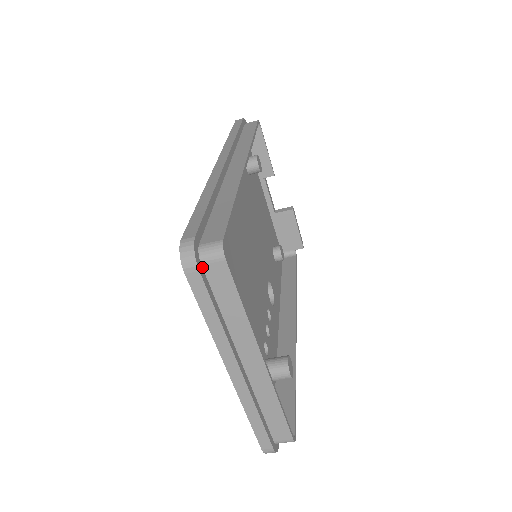
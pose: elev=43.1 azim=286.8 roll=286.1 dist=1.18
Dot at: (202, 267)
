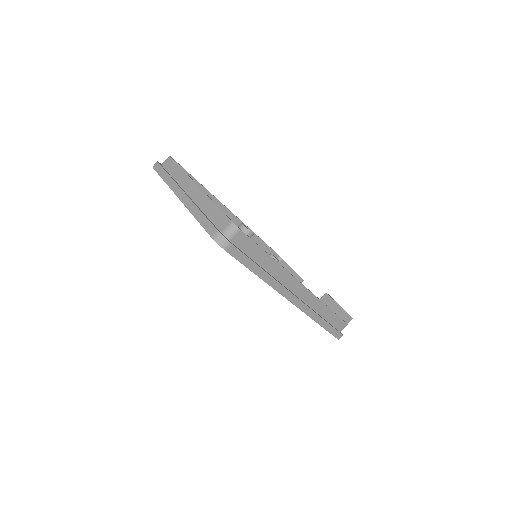
Dot at: (162, 166)
